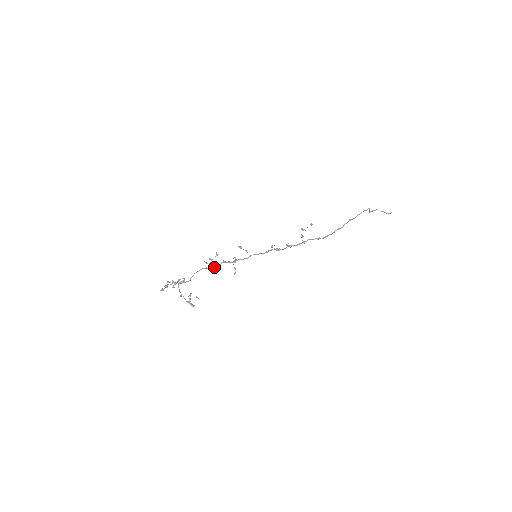
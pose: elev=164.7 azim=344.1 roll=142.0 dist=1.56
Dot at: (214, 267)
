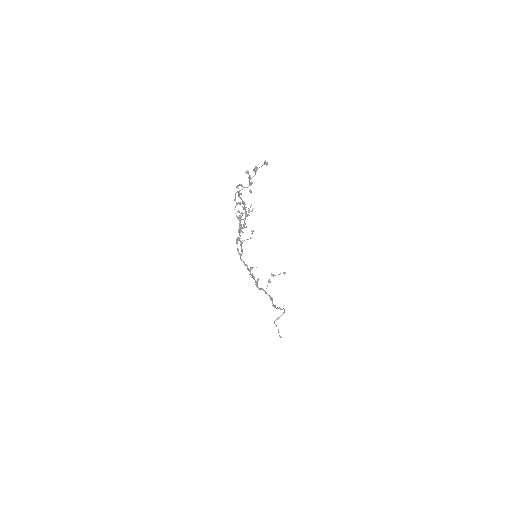
Dot at: occluded
